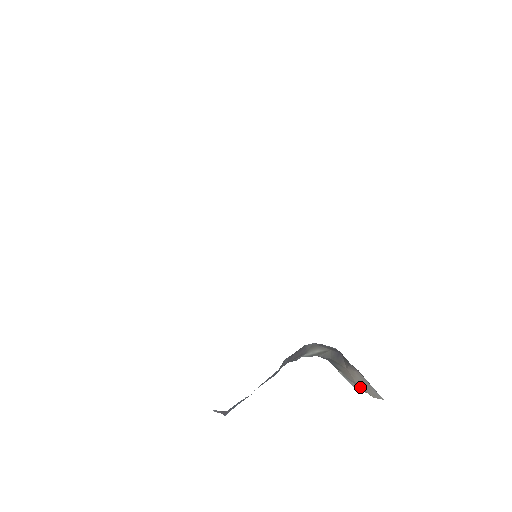
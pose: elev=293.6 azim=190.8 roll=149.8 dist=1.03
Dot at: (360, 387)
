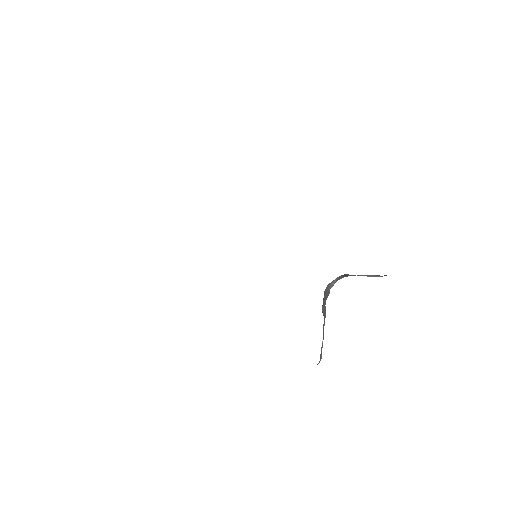
Dot at: (372, 276)
